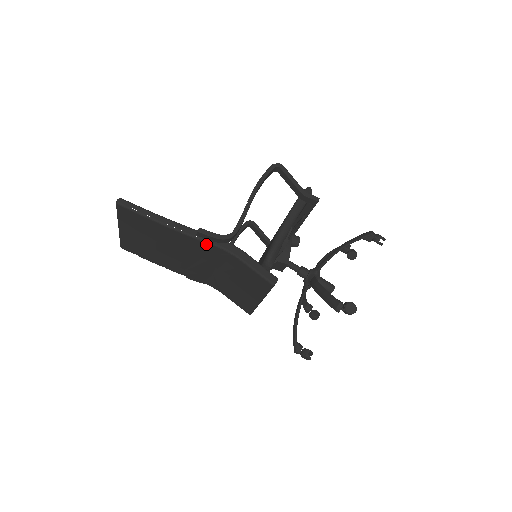
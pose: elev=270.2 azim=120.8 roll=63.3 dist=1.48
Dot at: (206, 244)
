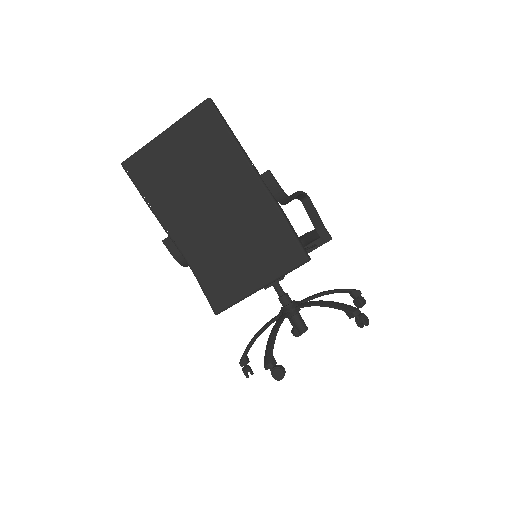
Dot at: (263, 189)
